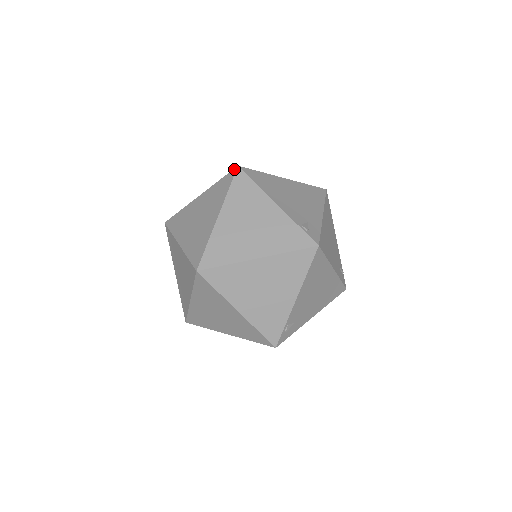
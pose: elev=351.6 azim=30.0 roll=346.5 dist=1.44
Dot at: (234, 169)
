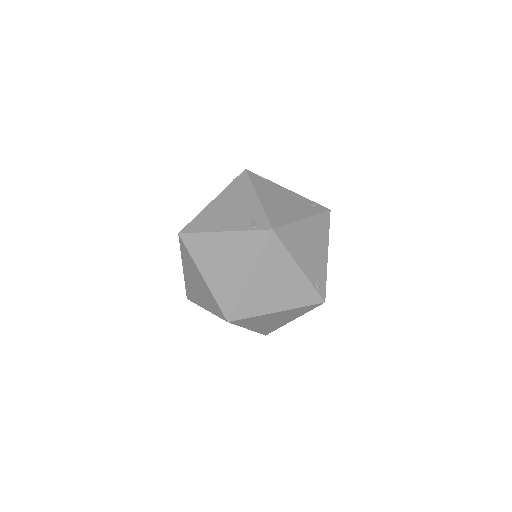
Dot at: (179, 238)
